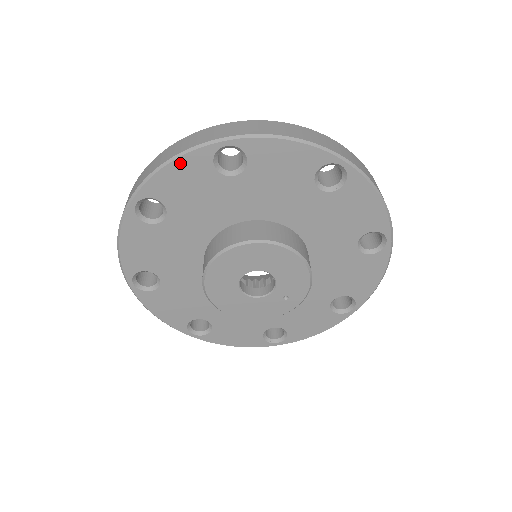
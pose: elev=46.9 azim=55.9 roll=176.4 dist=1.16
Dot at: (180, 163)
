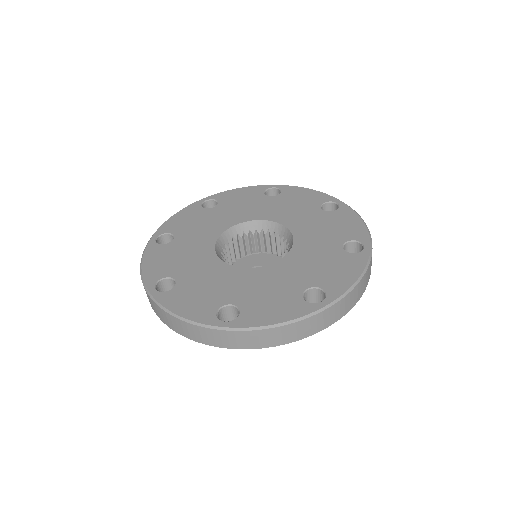
Dot at: occluded
